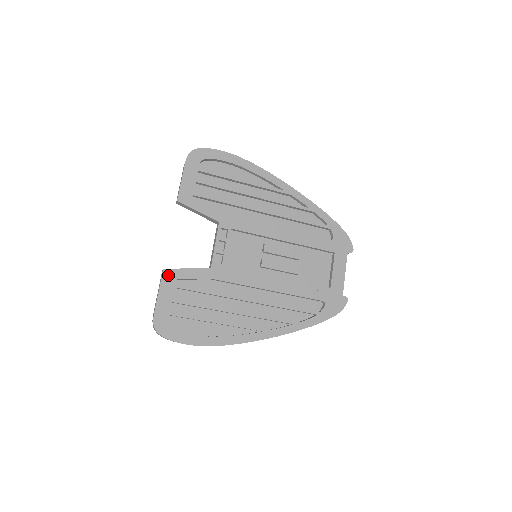
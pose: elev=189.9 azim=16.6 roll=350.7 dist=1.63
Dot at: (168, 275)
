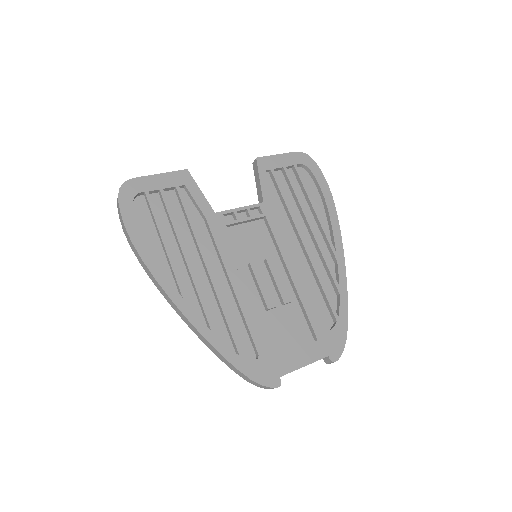
Dot at: (184, 176)
